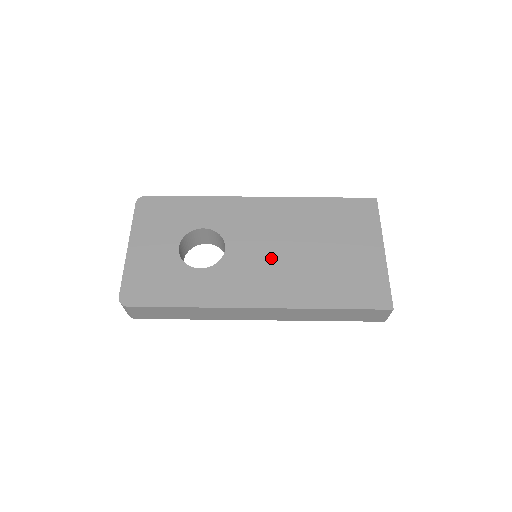
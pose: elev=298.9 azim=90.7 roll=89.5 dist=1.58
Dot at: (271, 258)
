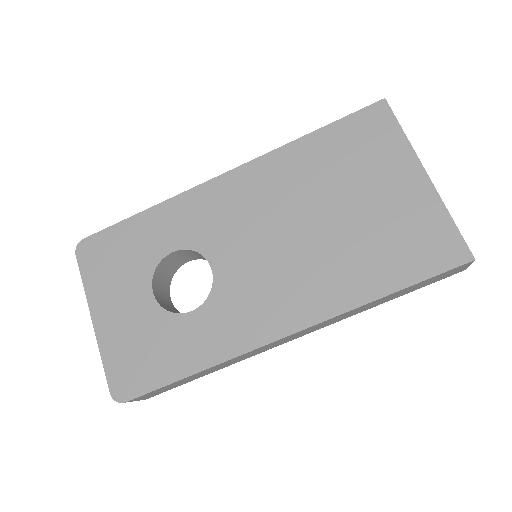
Dot at: (276, 256)
